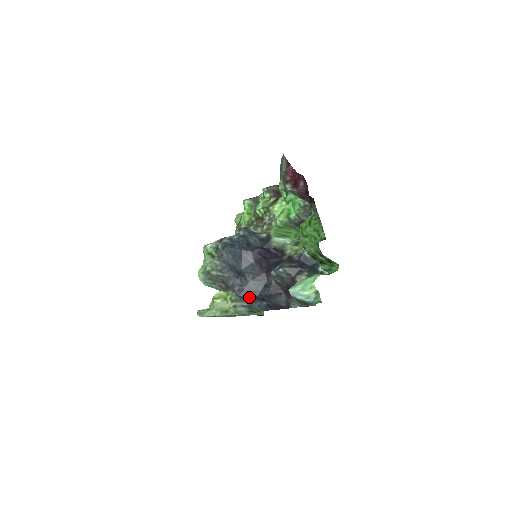
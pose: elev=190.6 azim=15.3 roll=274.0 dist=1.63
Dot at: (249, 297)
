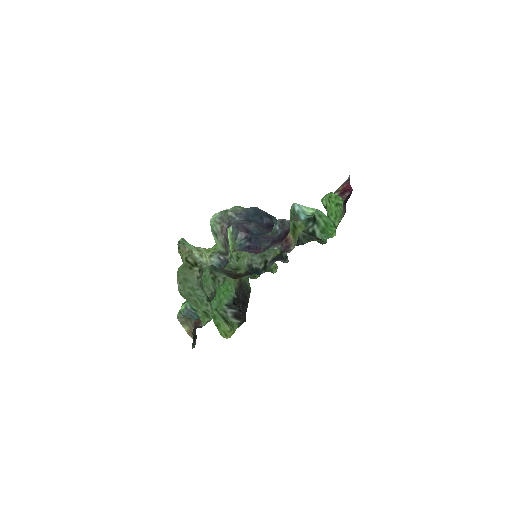
Dot at: (242, 230)
